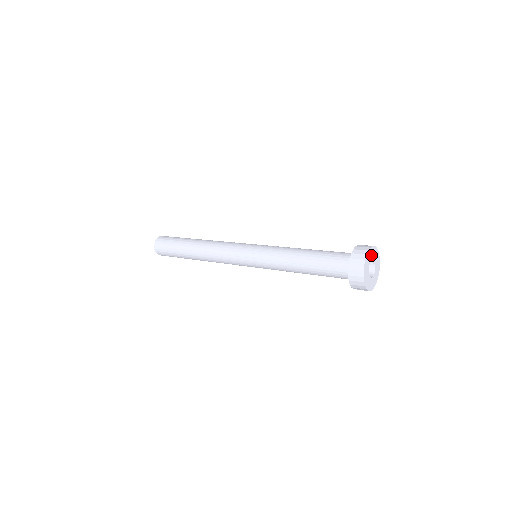
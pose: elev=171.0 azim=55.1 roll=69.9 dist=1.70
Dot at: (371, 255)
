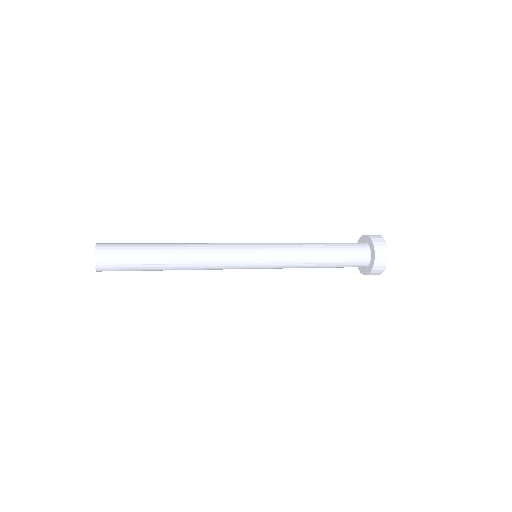
Dot at: occluded
